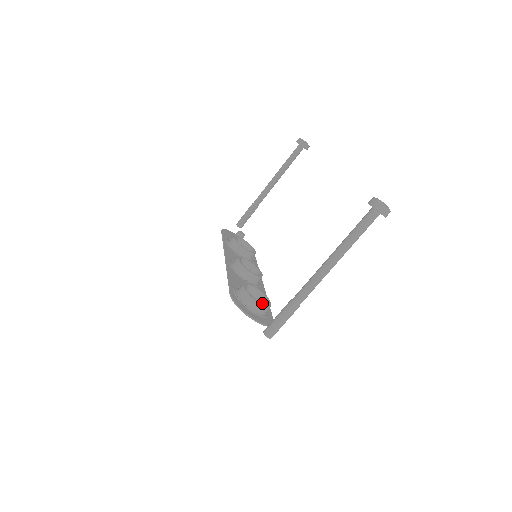
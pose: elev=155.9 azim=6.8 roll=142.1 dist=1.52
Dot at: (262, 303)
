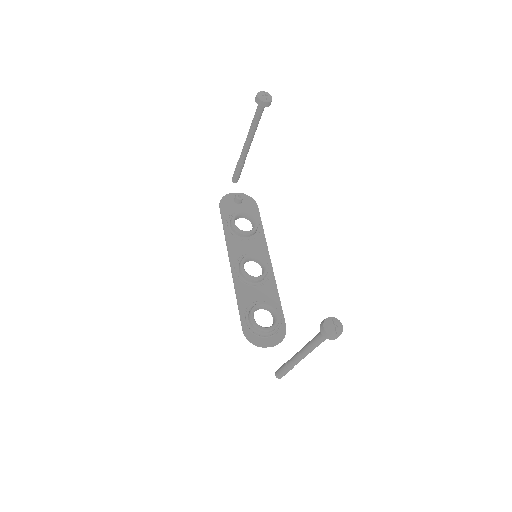
Dot at: (271, 327)
